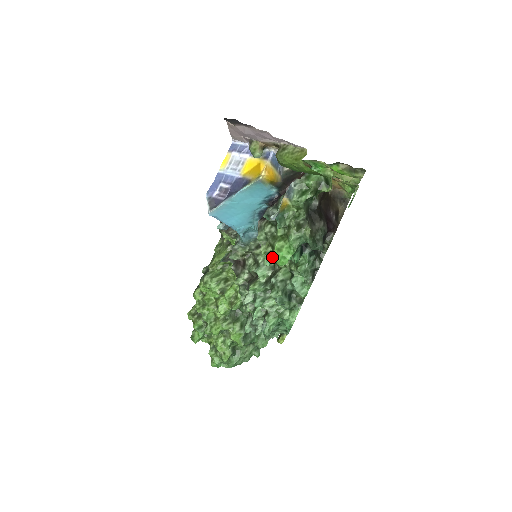
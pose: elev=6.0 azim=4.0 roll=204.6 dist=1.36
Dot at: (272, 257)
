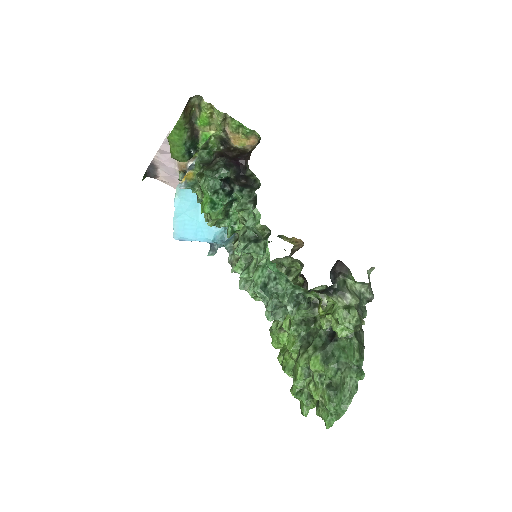
Dot at: occluded
